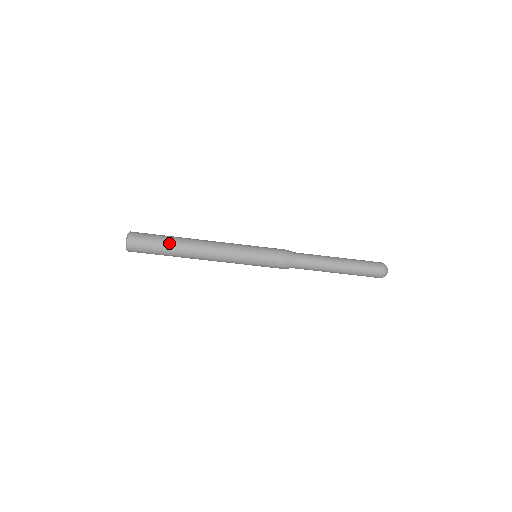
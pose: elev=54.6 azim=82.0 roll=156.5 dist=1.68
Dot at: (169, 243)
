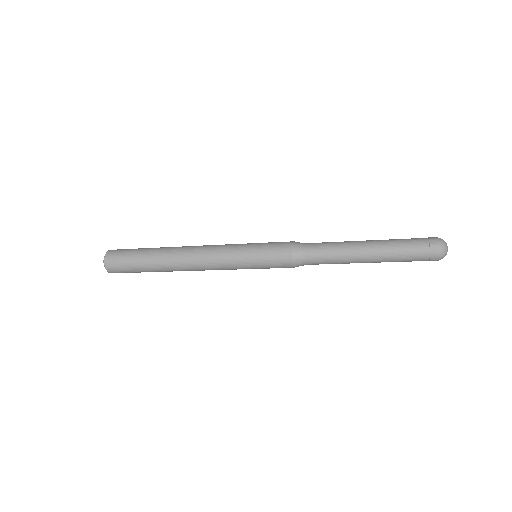
Dot at: (148, 261)
